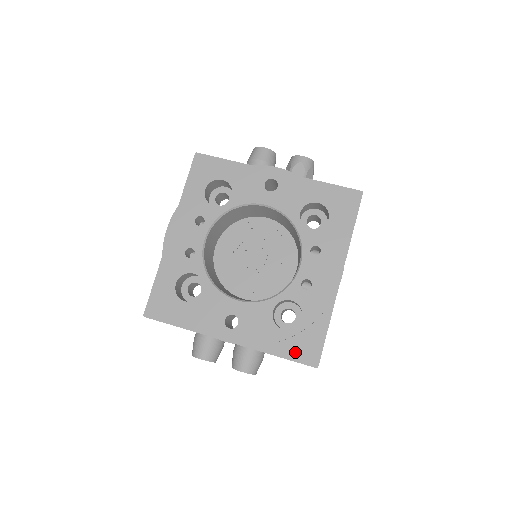
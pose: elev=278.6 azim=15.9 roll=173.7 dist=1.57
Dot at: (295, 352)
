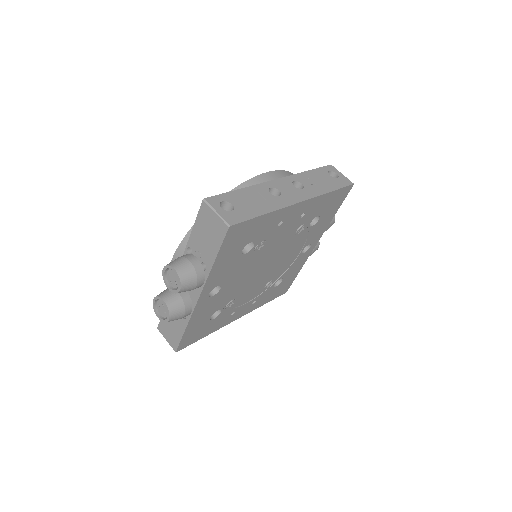
Dot at: occluded
